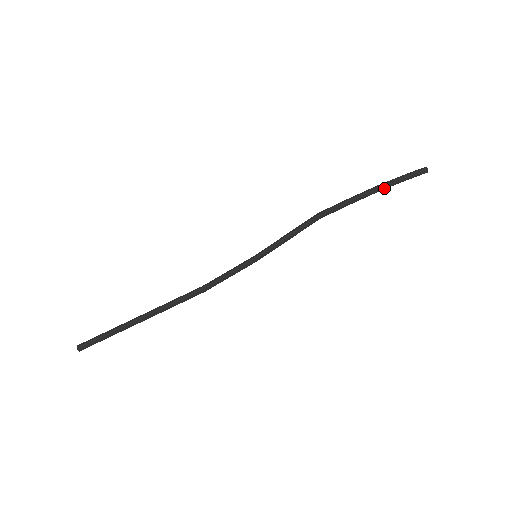
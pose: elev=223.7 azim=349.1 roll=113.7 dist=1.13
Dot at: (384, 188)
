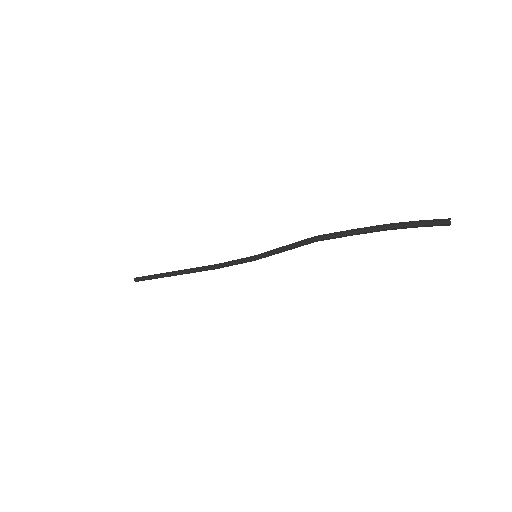
Dot at: (391, 229)
